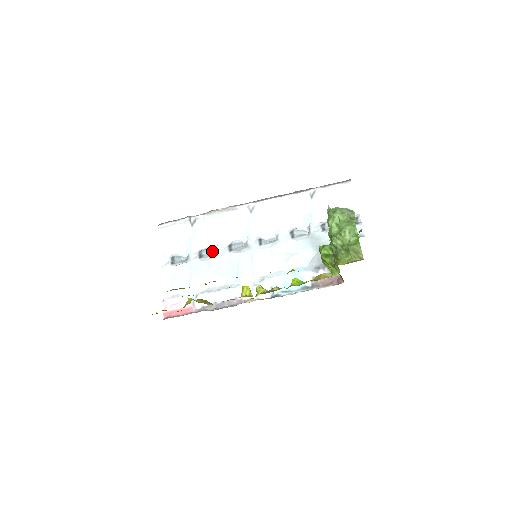
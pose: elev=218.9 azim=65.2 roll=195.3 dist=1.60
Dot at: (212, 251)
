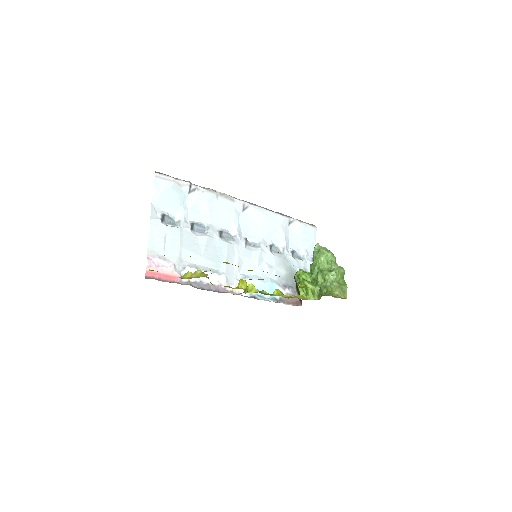
Dot at: (203, 228)
